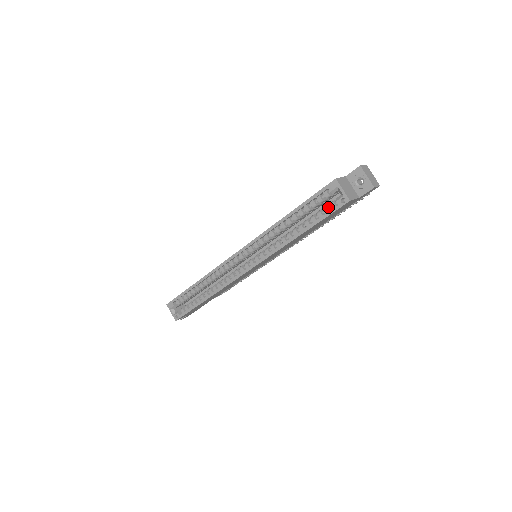
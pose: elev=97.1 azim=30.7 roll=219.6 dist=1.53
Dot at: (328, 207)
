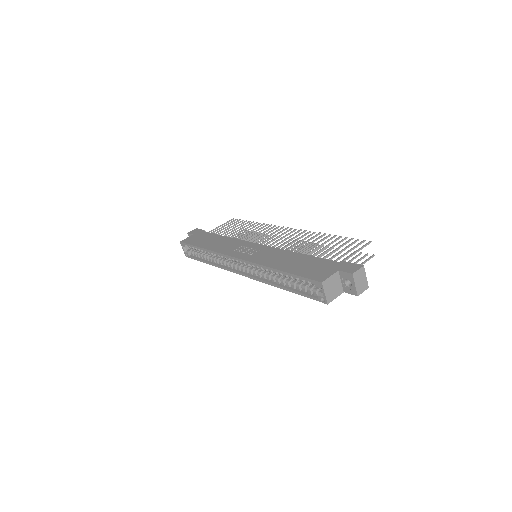
Dot at: (312, 289)
